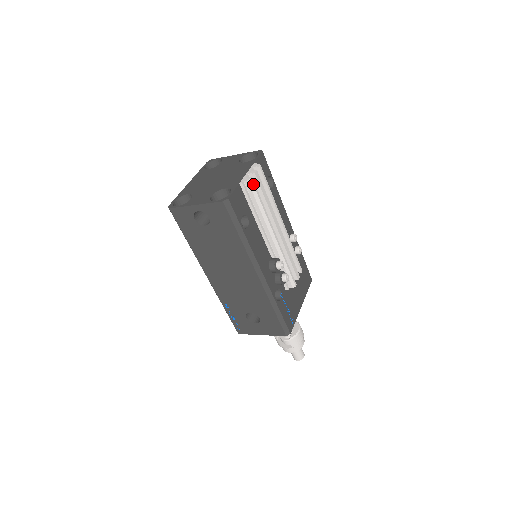
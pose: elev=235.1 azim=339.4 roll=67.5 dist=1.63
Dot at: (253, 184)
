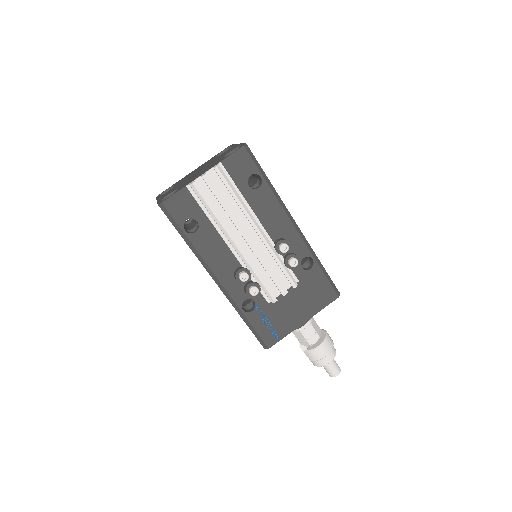
Dot at: (196, 189)
